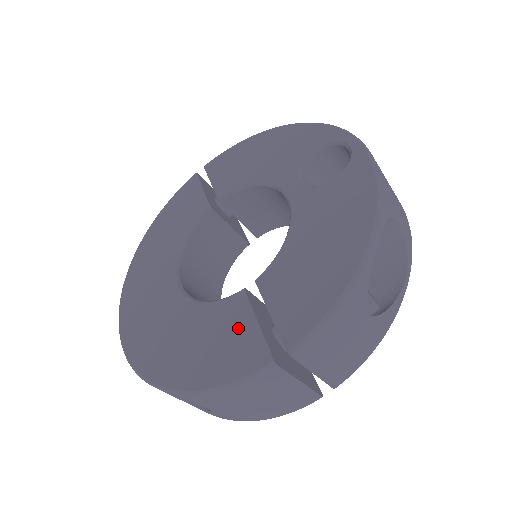
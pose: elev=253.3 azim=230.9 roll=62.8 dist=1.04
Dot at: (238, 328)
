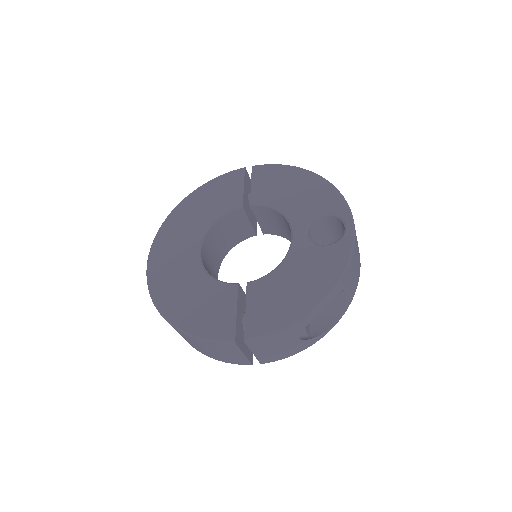
Dot at: (224, 308)
